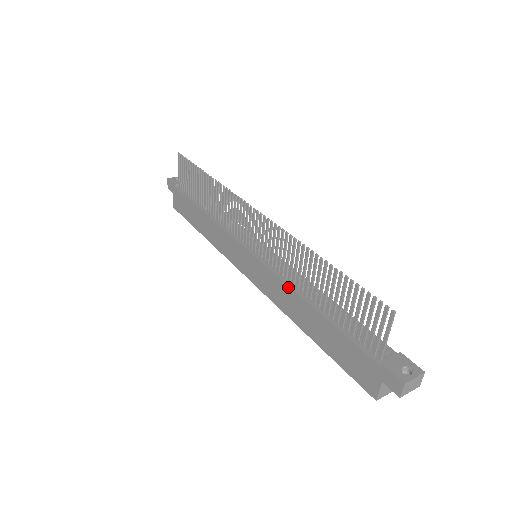
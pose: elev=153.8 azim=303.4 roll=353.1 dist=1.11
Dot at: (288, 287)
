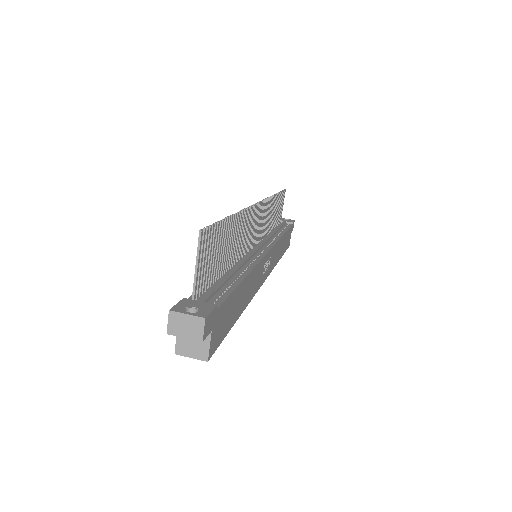
Dot at: occluded
